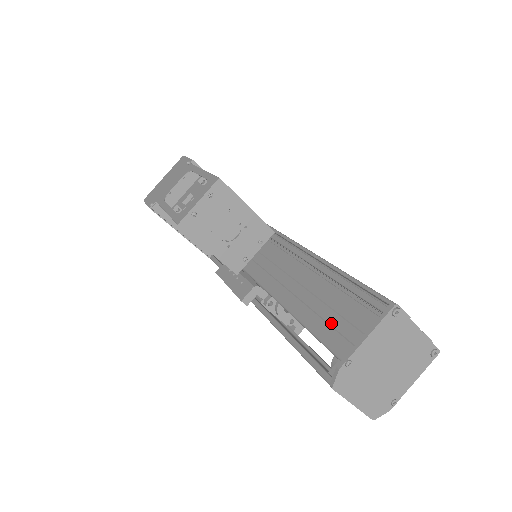
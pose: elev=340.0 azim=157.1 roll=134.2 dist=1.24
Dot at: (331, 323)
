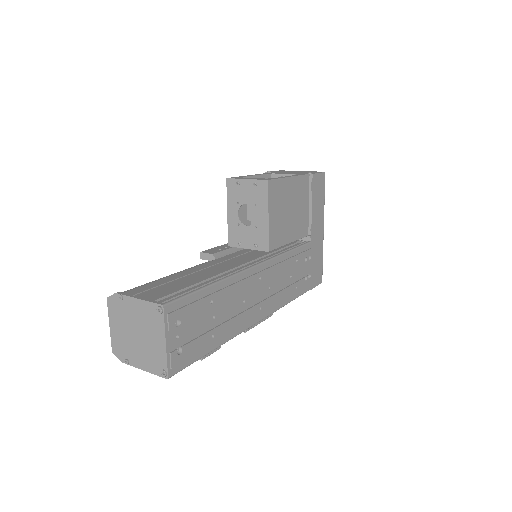
Dot at: (160, 286)
